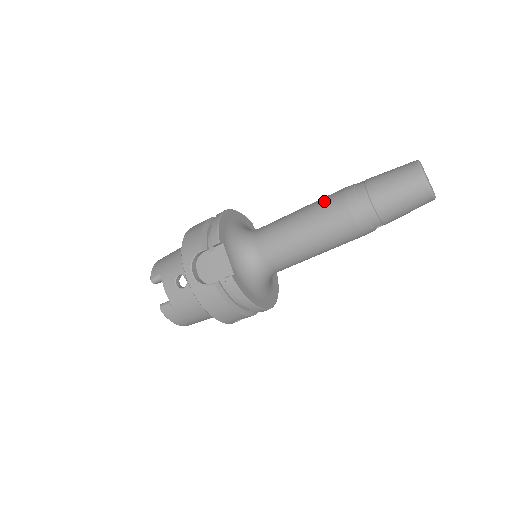
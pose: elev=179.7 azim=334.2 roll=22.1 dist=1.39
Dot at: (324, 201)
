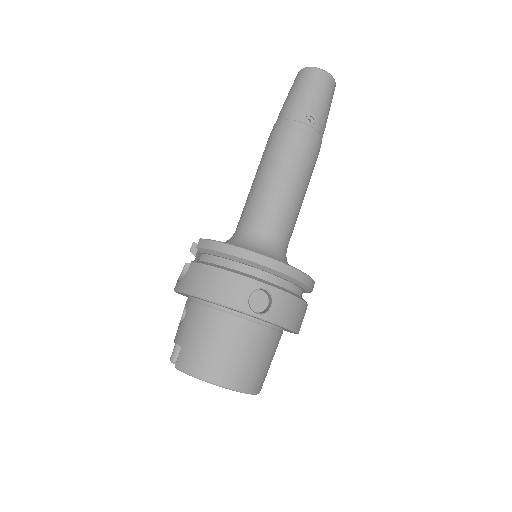
Dot at: occluded
